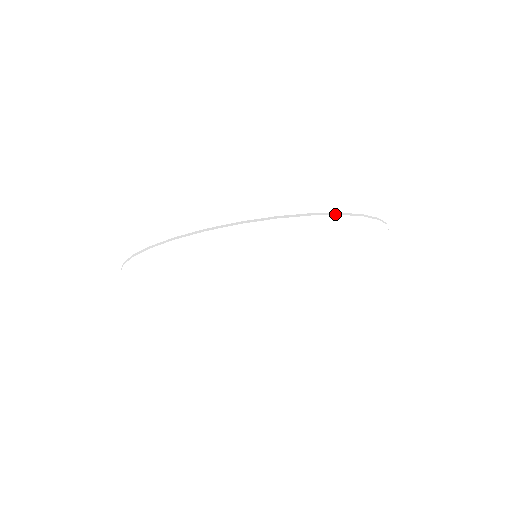
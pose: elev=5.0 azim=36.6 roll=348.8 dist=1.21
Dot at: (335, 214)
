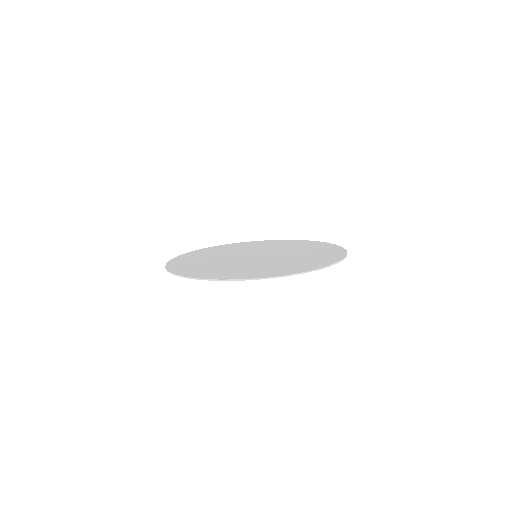
Dot at: occluded
